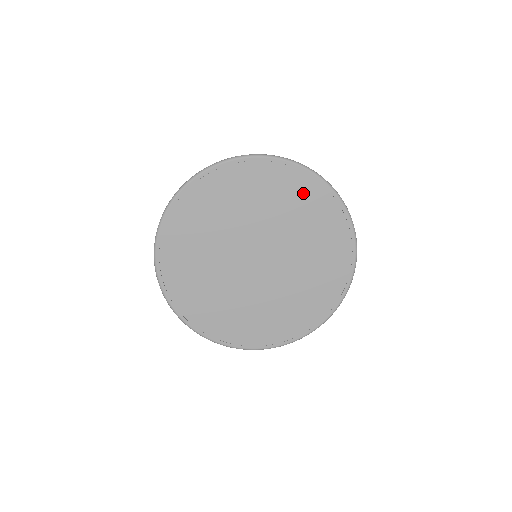
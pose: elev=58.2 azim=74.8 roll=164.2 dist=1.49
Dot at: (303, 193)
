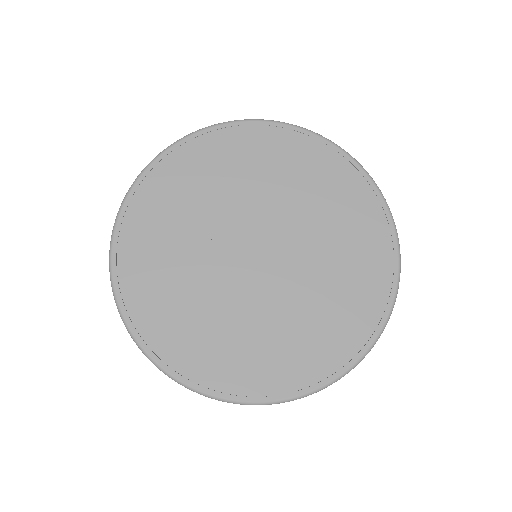
Dot at: (228, 150)
